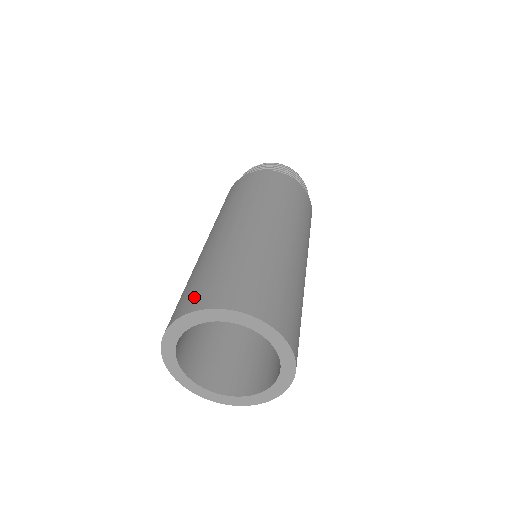
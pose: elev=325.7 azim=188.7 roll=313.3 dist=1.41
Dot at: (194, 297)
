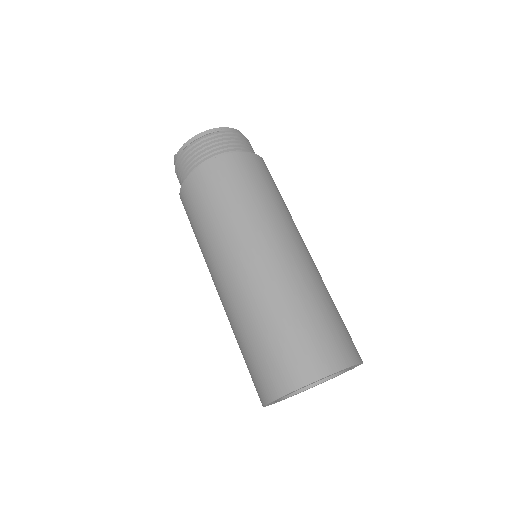
Dot at: (290, 369)
